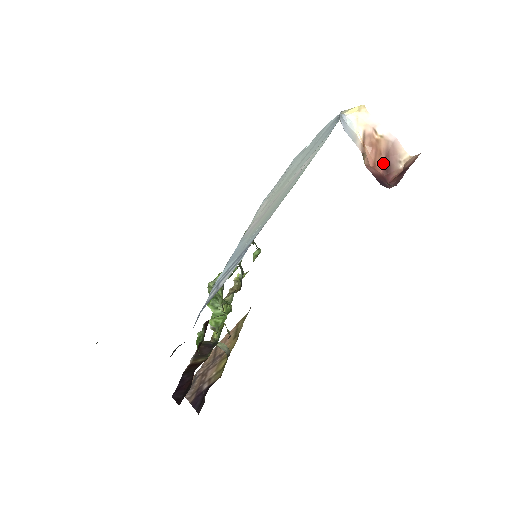
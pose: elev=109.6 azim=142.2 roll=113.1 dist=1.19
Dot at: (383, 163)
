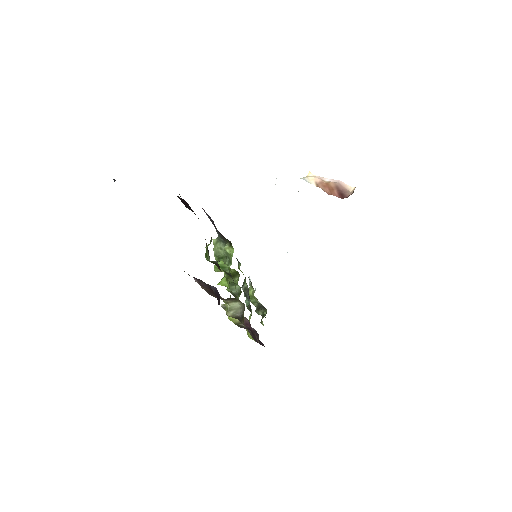
Dot at: (337, 193)
